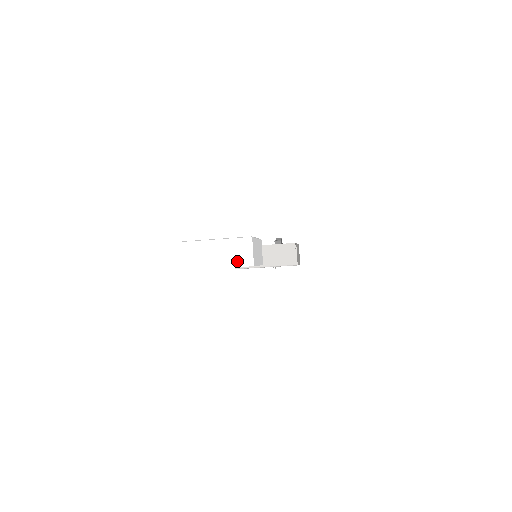
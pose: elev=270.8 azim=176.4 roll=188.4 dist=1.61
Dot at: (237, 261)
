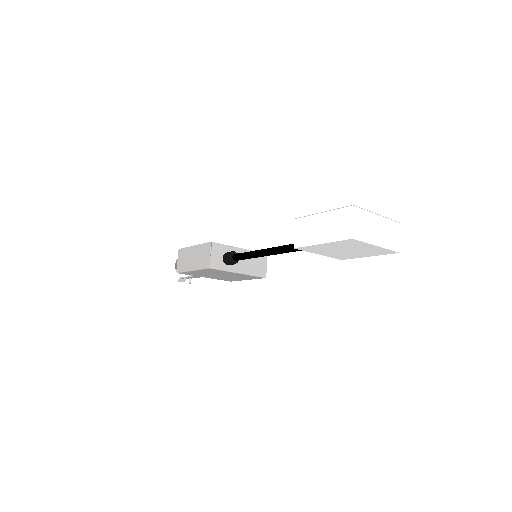
Dot at: (390, 243)
